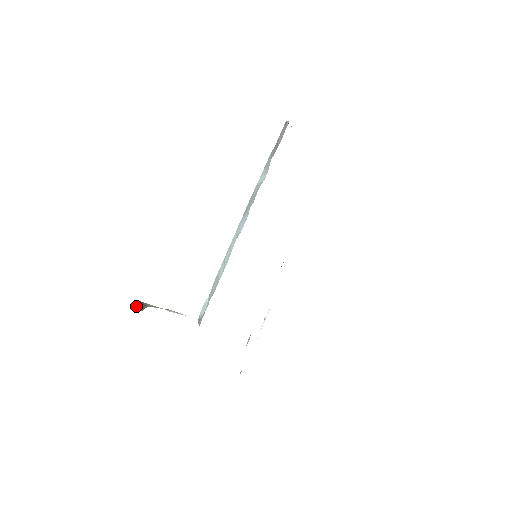
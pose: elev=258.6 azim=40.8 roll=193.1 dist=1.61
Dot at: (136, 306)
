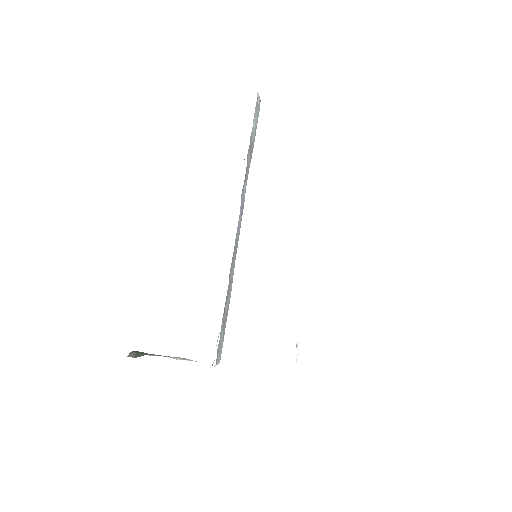
Dot at: occluded
